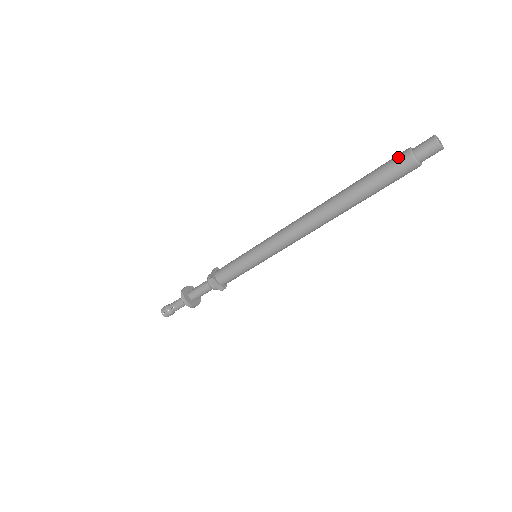
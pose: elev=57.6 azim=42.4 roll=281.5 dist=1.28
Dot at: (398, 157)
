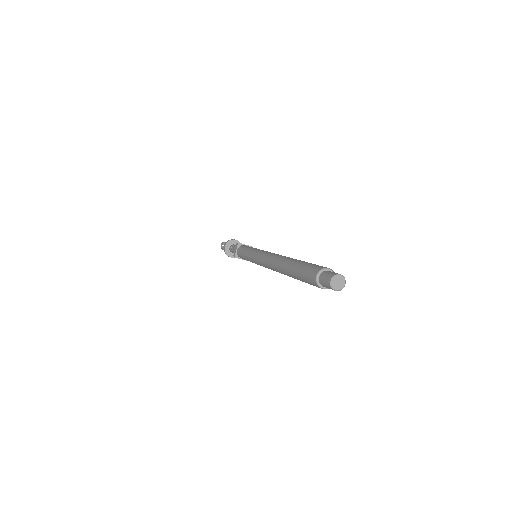
Dot at: (310, 276)
